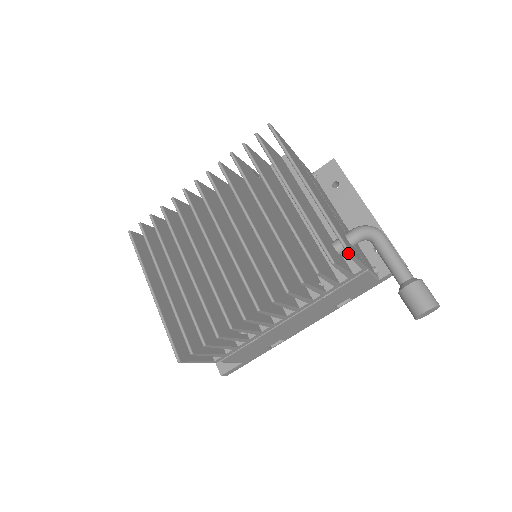
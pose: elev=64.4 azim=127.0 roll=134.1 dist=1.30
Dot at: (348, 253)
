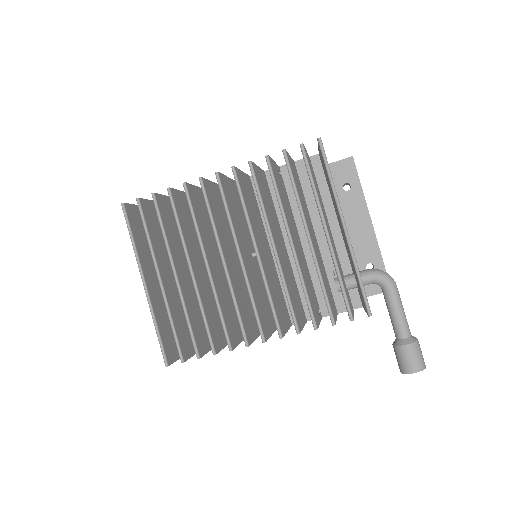
Dot at: occluded
